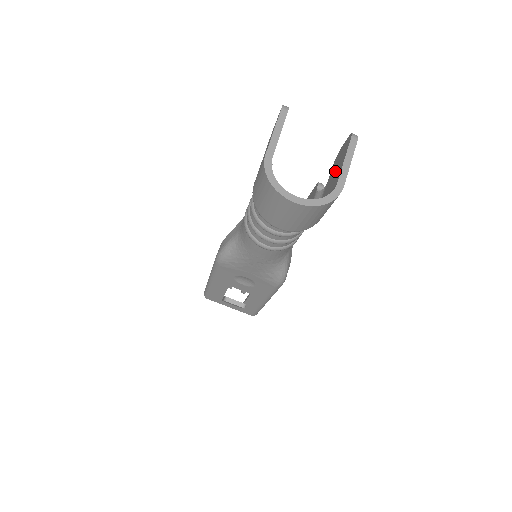
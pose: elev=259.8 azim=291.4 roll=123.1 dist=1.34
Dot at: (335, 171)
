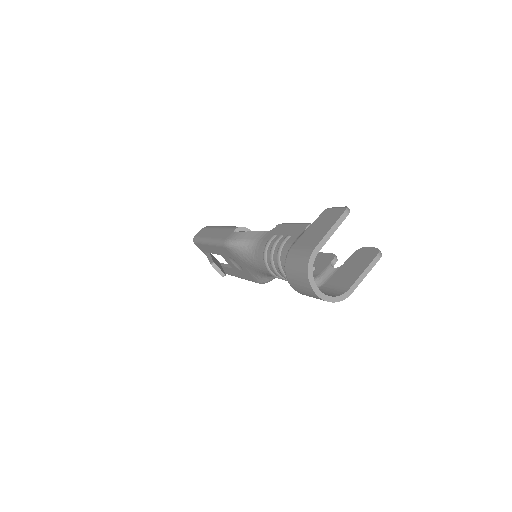
Dot at: (352, 268)
